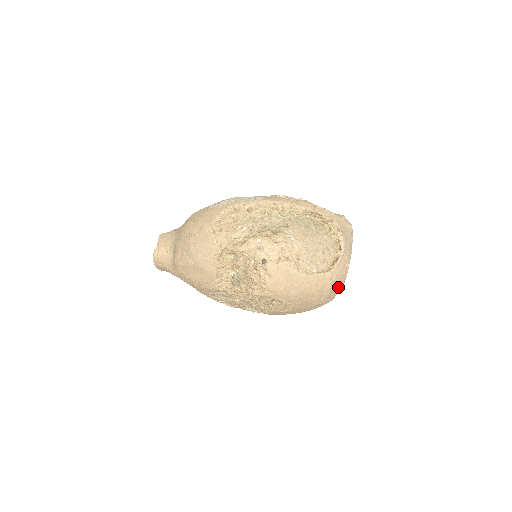
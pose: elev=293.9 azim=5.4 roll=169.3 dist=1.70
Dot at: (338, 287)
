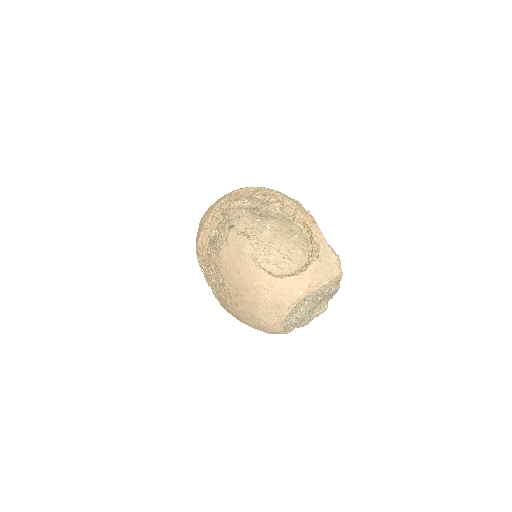
Dot at: (278, 308)
